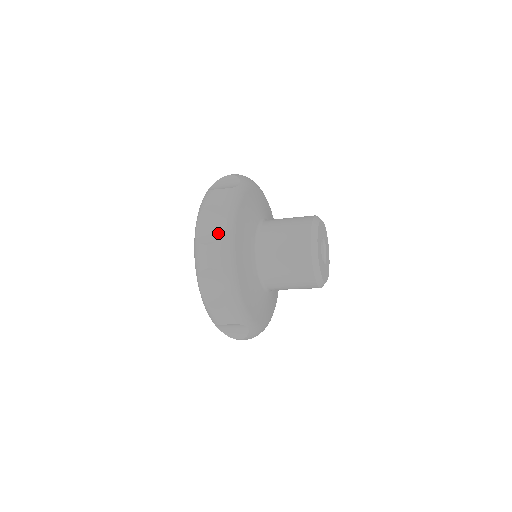
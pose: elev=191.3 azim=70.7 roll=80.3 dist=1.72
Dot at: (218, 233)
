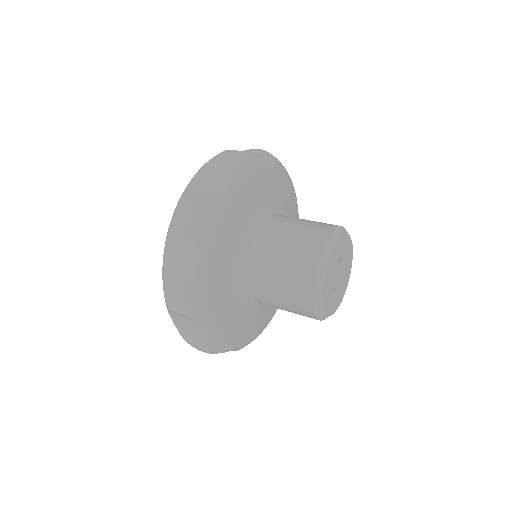
Dot at: (210, 193)
